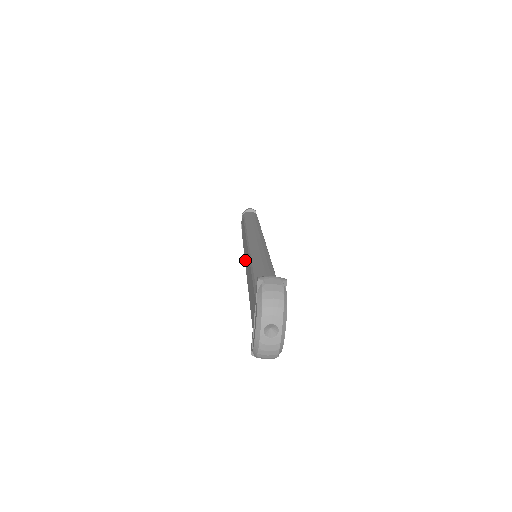
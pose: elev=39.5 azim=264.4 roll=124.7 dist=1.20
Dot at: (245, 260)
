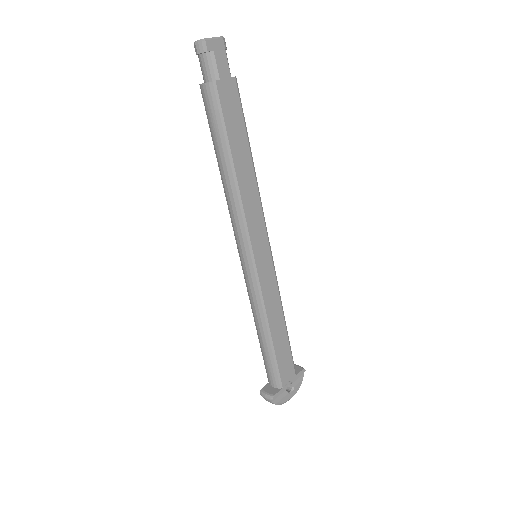
Dot at: occluded
